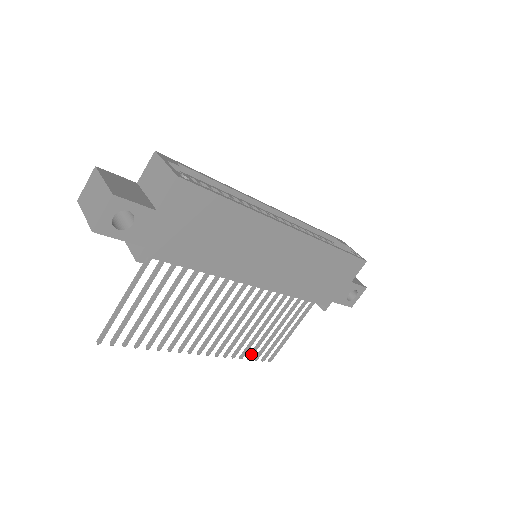
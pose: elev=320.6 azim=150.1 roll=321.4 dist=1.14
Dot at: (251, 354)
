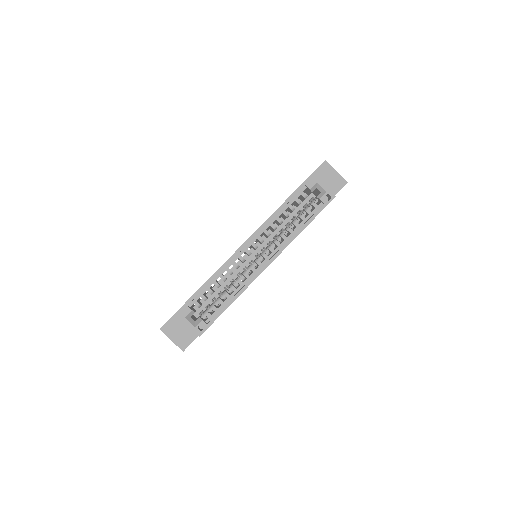
Dot at: occluded
